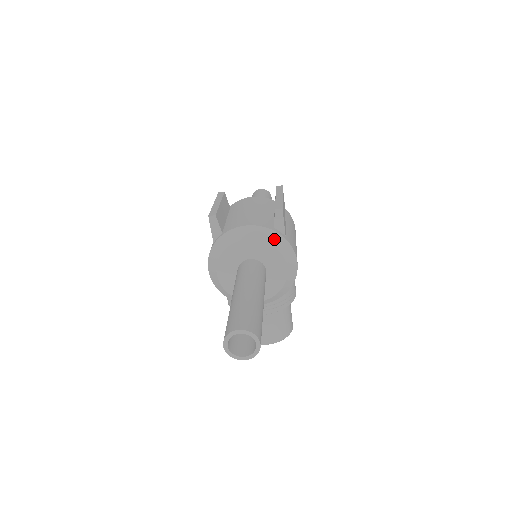
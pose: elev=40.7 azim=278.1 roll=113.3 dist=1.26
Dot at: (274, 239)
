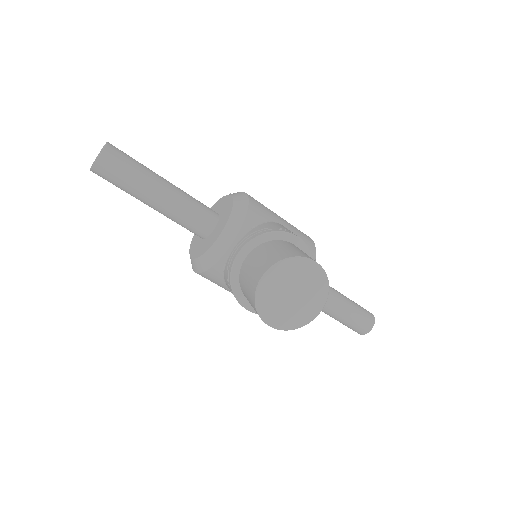
Dot at: occluded
